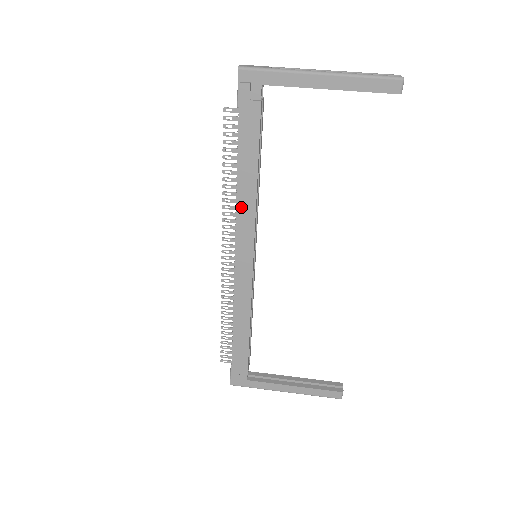
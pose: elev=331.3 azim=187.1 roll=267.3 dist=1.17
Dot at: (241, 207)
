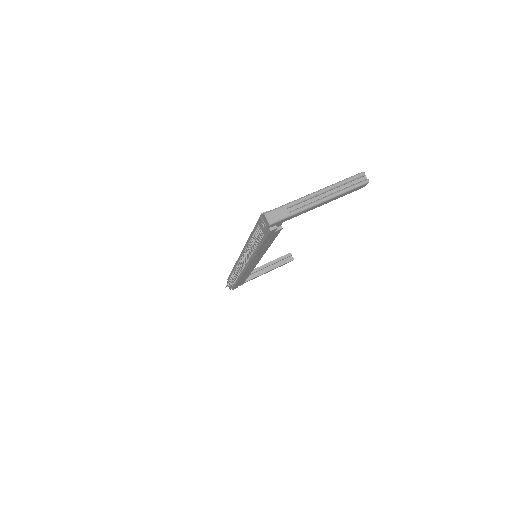
Dot at: (257, 256)
